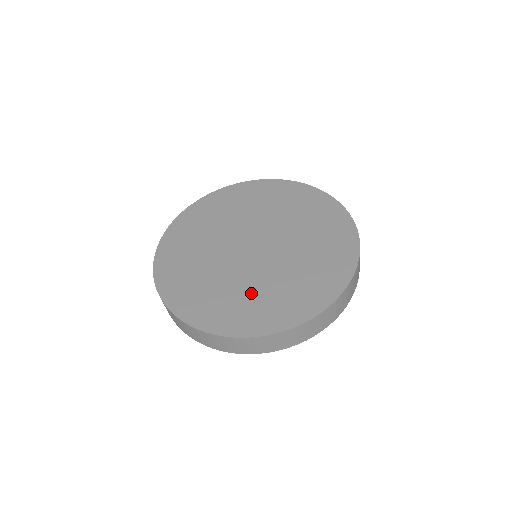
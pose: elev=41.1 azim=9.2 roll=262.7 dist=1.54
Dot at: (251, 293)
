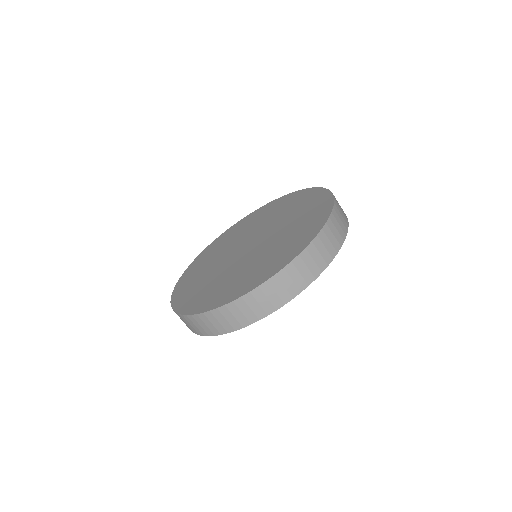
Dot at: (210, 281)
